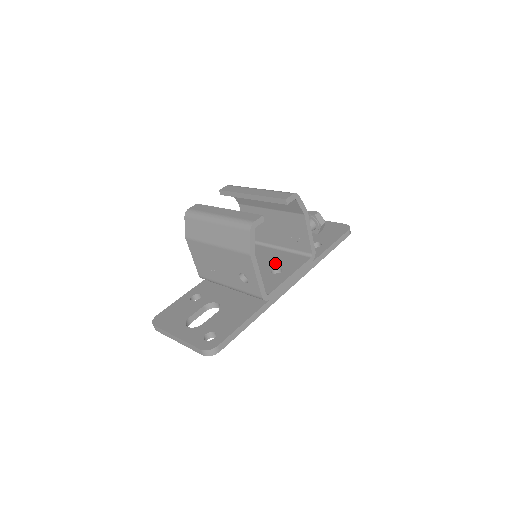
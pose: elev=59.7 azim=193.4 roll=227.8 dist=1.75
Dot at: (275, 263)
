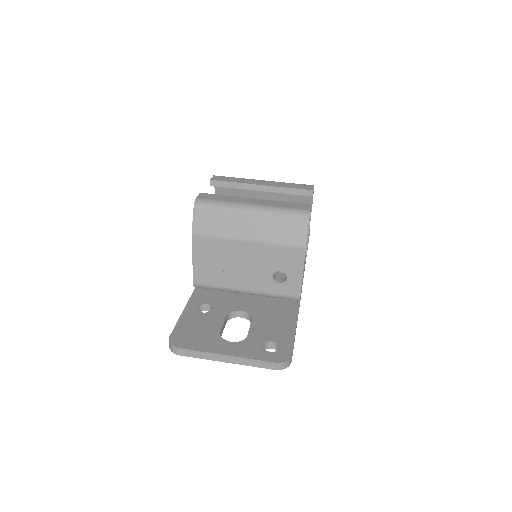
Dot at: occluded
